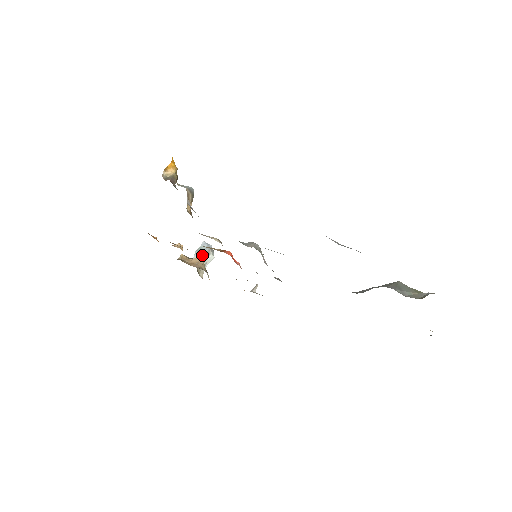
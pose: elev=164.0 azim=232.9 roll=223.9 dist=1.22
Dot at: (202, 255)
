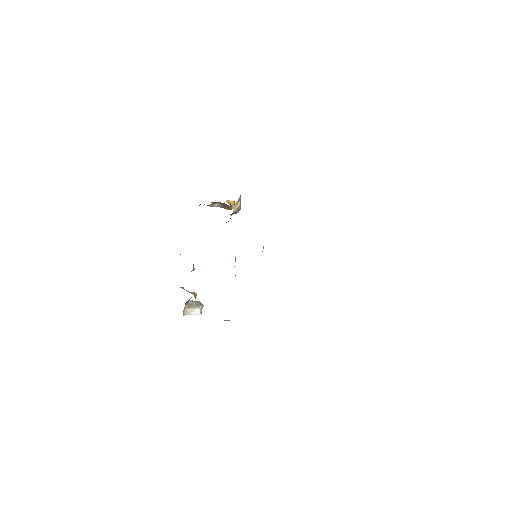
Dot at: occluded
